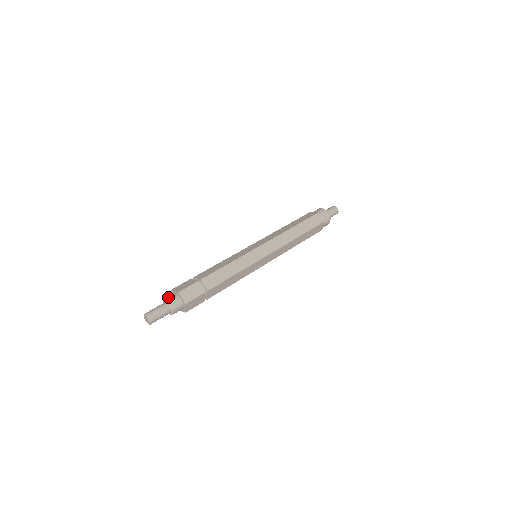
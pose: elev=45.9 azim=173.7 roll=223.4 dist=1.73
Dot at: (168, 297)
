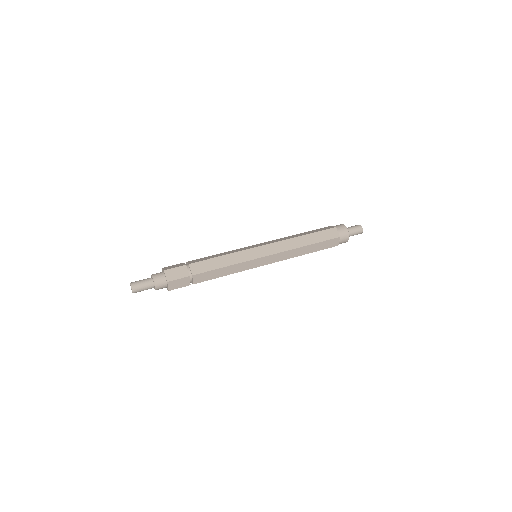
Dot at: (156, 273)
